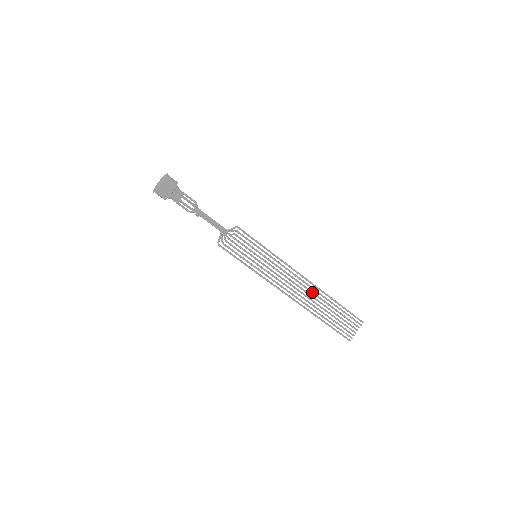
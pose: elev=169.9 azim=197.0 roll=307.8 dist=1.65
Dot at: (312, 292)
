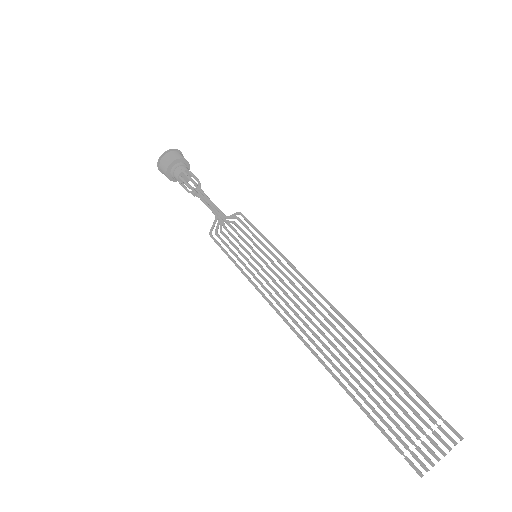
Dot at: (340, 334)
